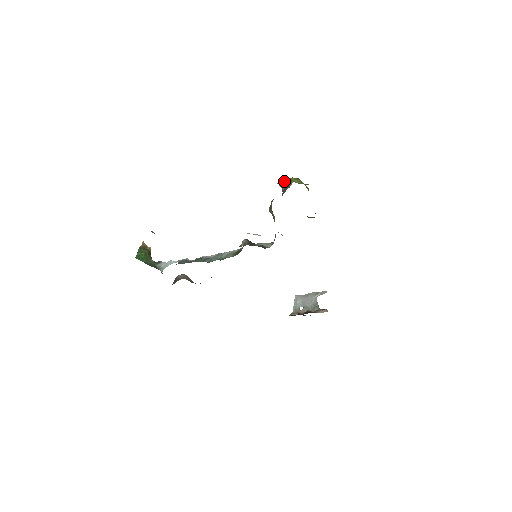
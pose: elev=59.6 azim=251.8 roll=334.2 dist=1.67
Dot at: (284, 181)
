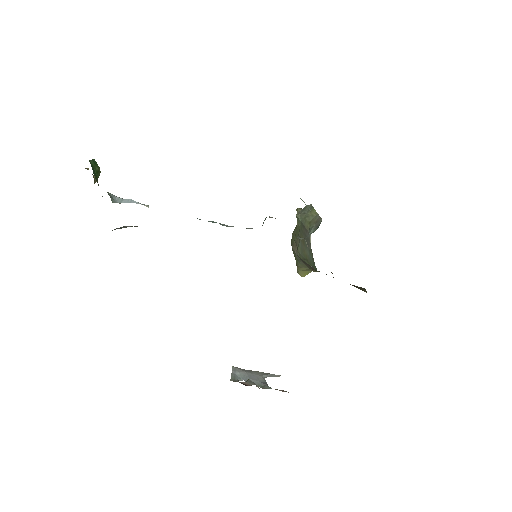
Dot at: occluded
